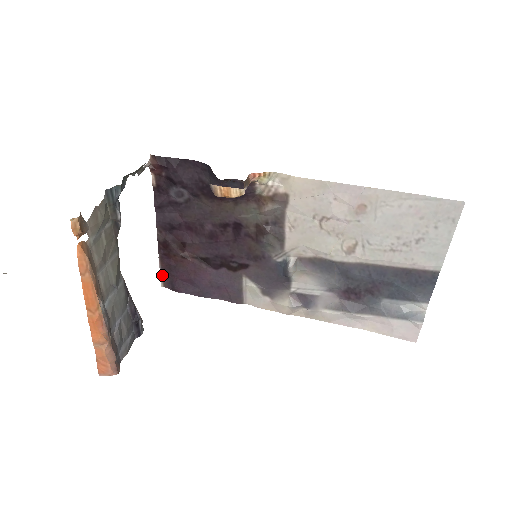
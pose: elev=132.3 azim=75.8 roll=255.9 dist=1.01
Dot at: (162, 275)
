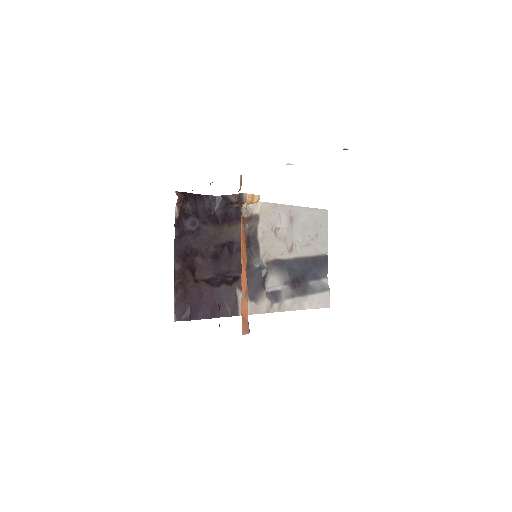
Dot at: (175, 308)
